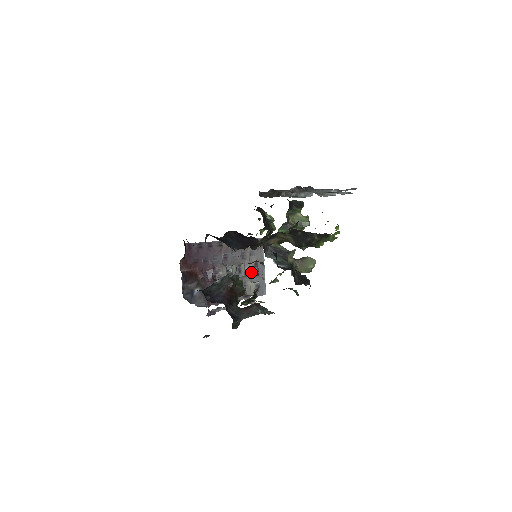
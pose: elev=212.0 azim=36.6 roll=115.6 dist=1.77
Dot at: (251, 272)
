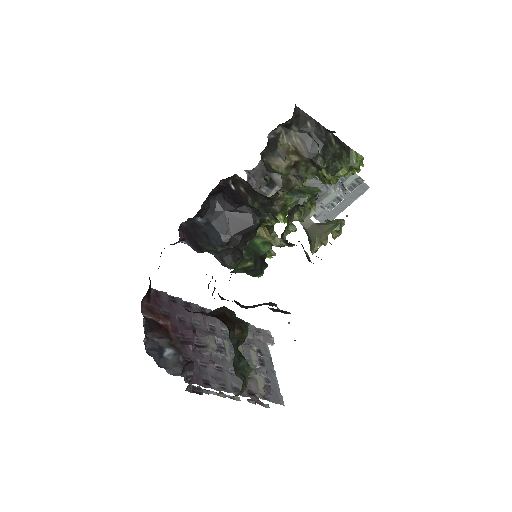
Dot at: (254, 360)
